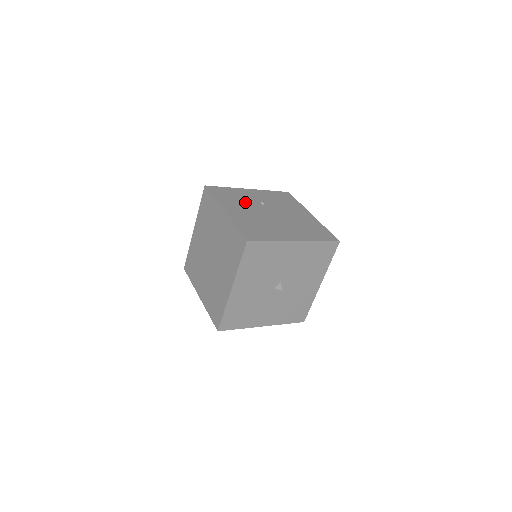
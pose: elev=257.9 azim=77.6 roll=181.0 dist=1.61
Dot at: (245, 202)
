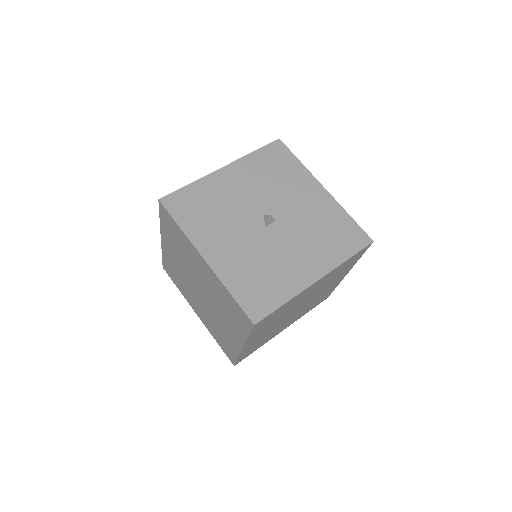
Dot at: occluded
